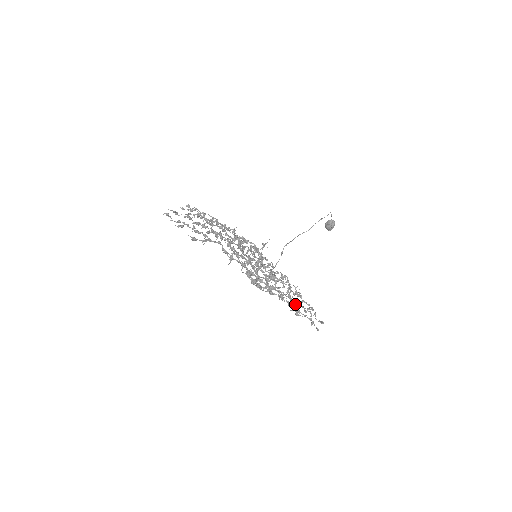
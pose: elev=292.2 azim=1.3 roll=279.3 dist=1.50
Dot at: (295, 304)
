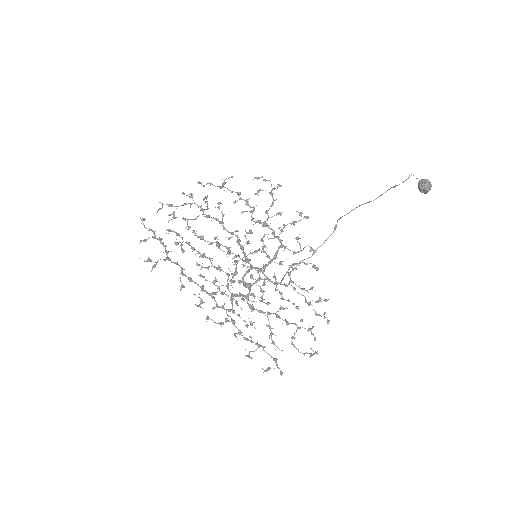
Dot at: (270, 333)
